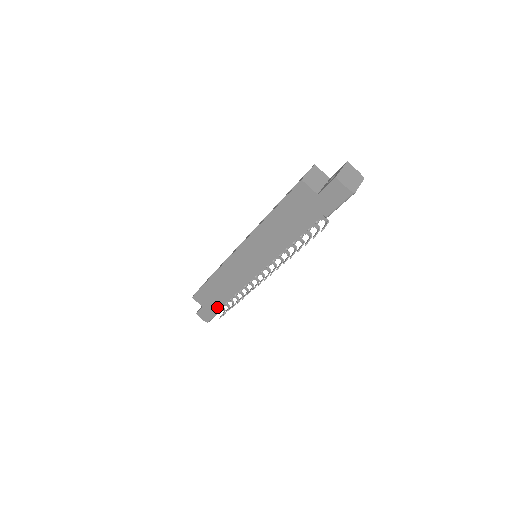
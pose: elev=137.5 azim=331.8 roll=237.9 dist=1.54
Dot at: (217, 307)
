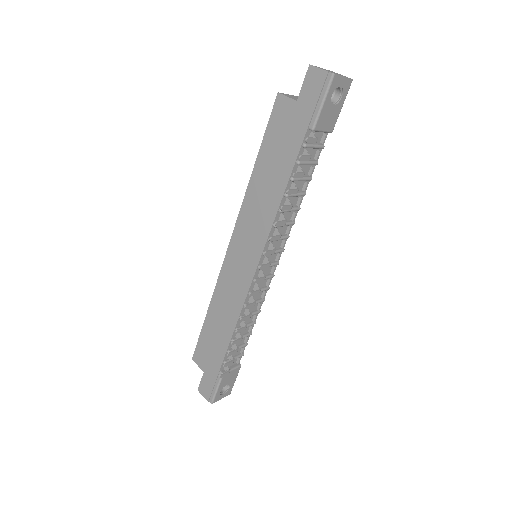
Dot at: (219, 363)
